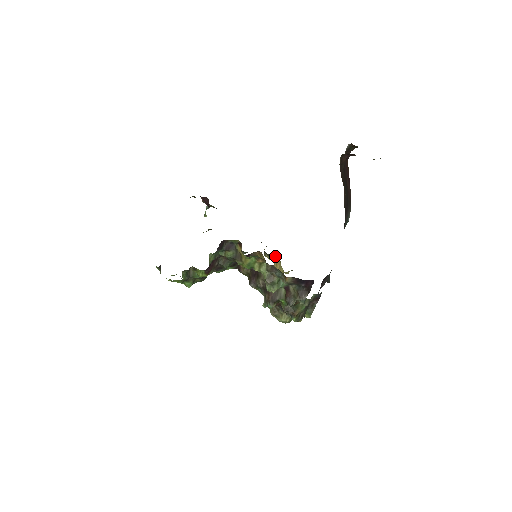
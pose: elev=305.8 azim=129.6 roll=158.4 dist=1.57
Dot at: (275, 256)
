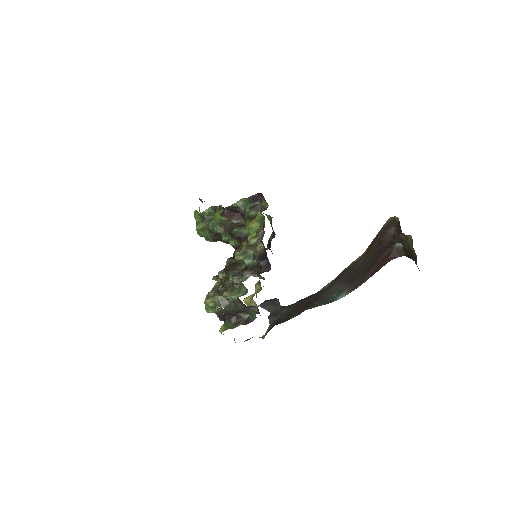
Dot at: (261, 289)
